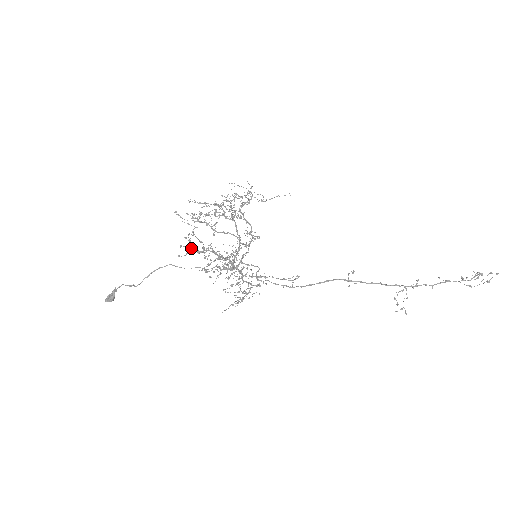
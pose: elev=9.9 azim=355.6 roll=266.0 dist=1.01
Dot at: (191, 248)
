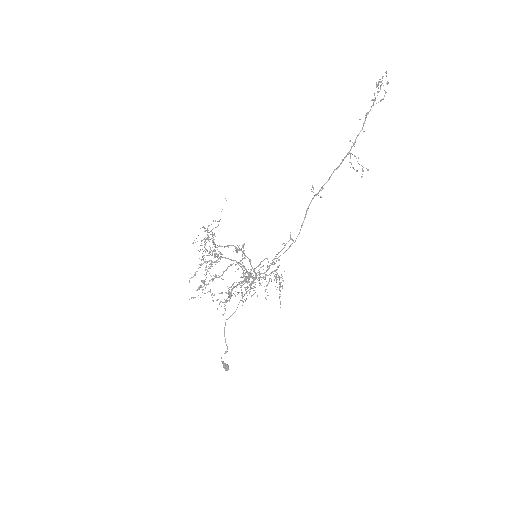
Dot at: occluded
